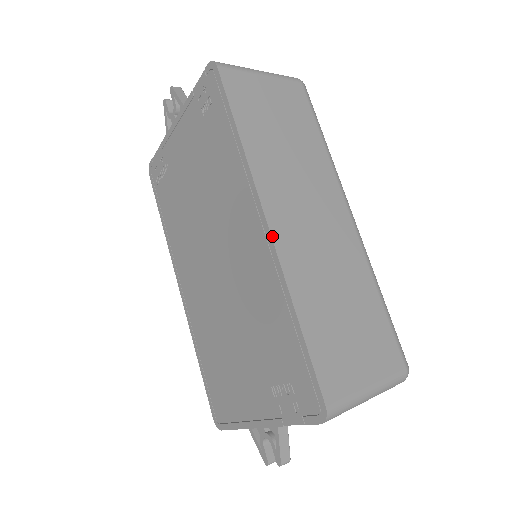
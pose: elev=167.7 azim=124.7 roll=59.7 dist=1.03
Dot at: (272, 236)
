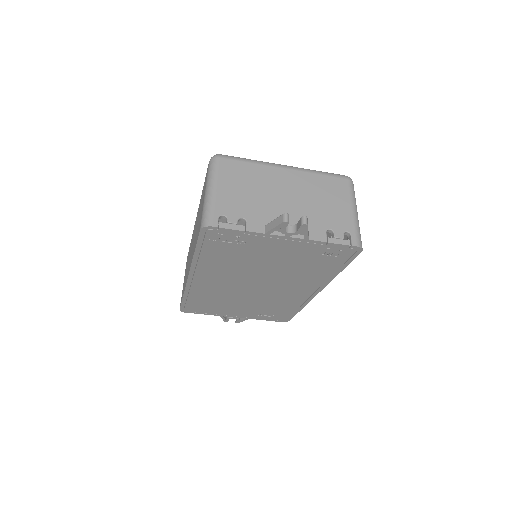
Dot at: occluded
